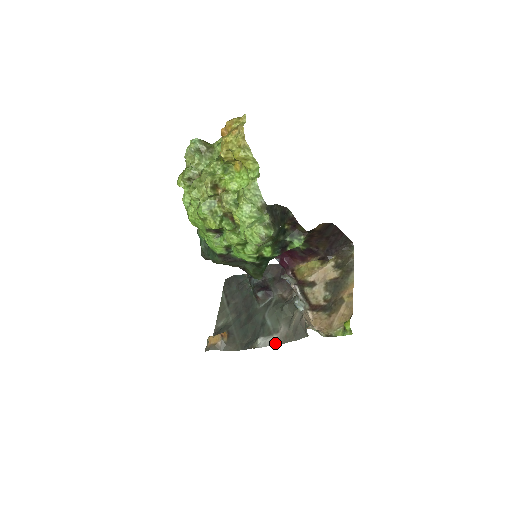
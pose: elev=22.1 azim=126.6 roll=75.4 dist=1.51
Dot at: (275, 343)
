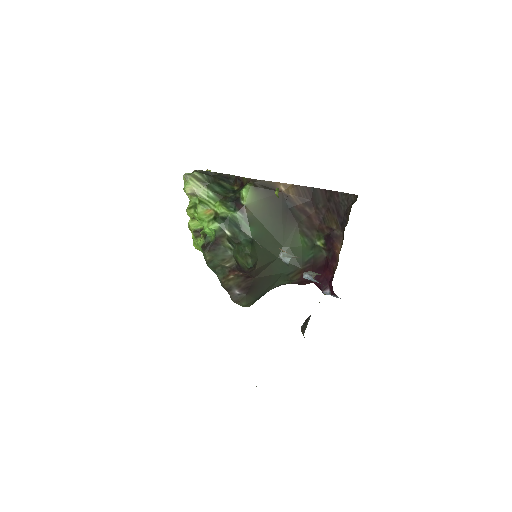
Dot at: occluded
